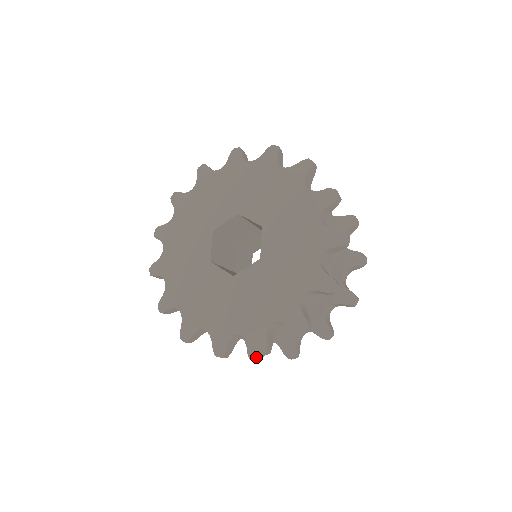
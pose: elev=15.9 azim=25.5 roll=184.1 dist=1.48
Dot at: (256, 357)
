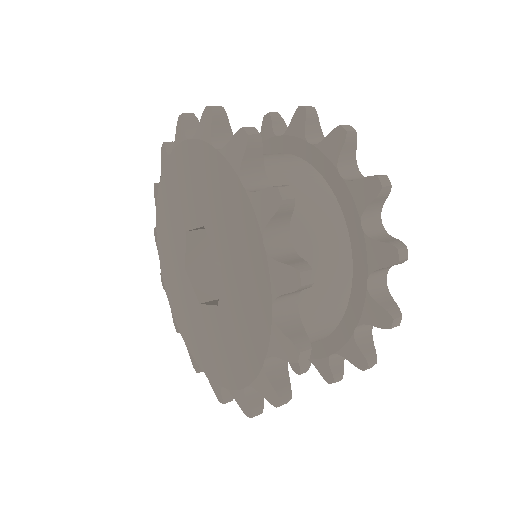
Dot at: occluded
